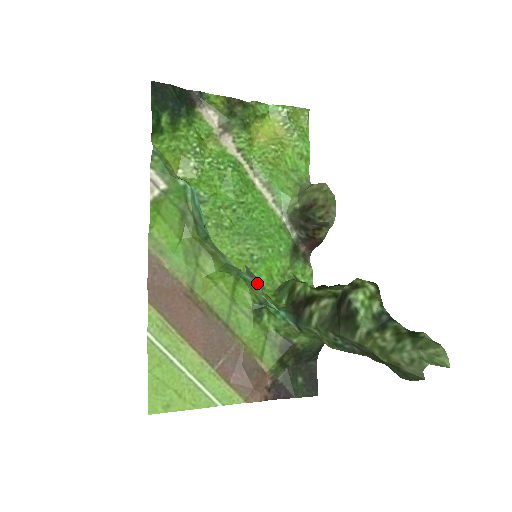
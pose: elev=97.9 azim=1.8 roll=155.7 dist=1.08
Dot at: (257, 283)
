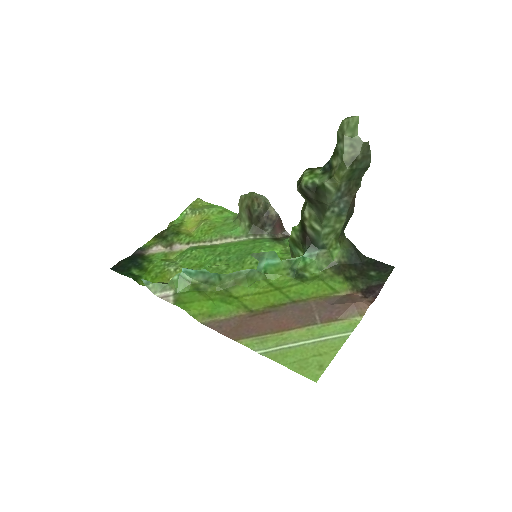
Dot at: (269, 257)
